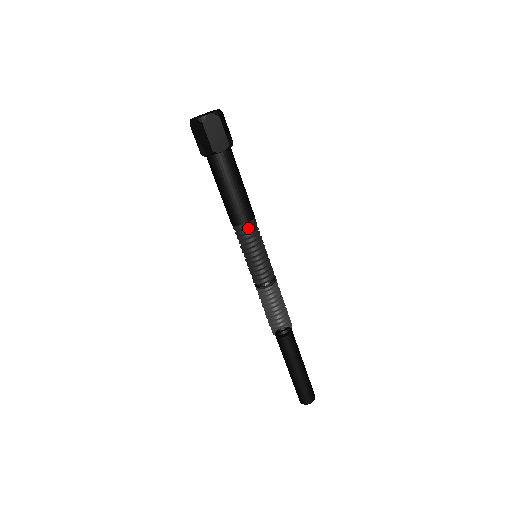
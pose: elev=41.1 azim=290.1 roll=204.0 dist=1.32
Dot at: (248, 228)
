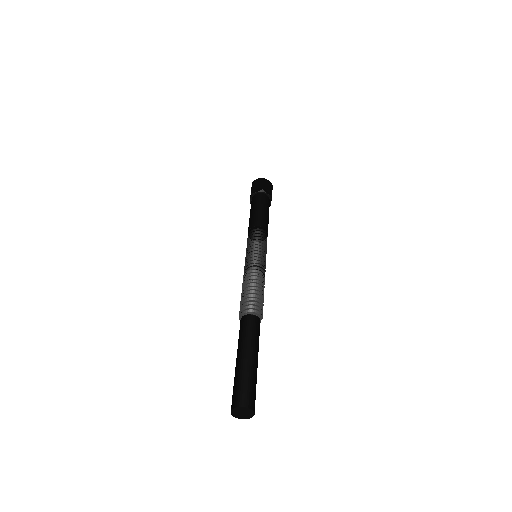
Dot at: (262, 231)
